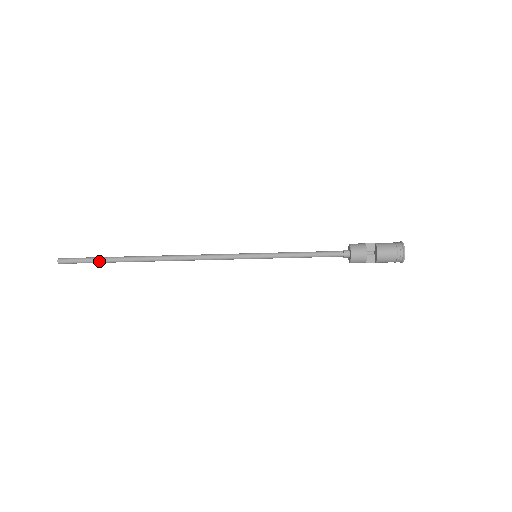
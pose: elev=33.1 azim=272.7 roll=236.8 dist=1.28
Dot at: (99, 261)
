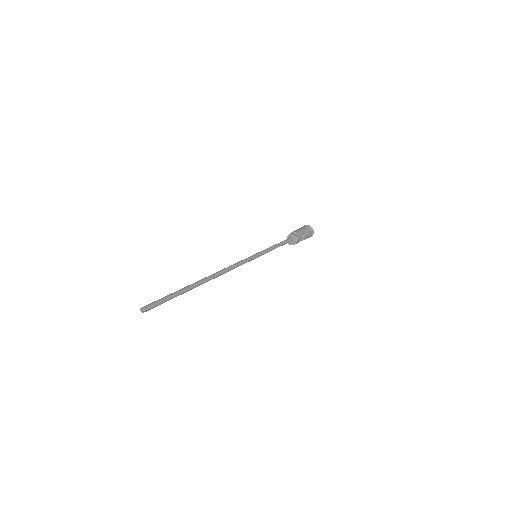
Dot at: occluded
